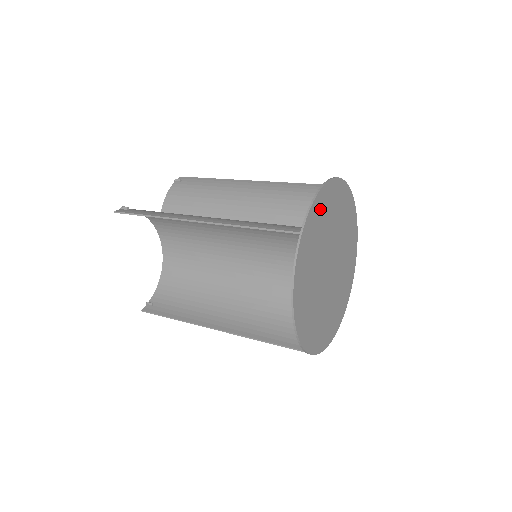
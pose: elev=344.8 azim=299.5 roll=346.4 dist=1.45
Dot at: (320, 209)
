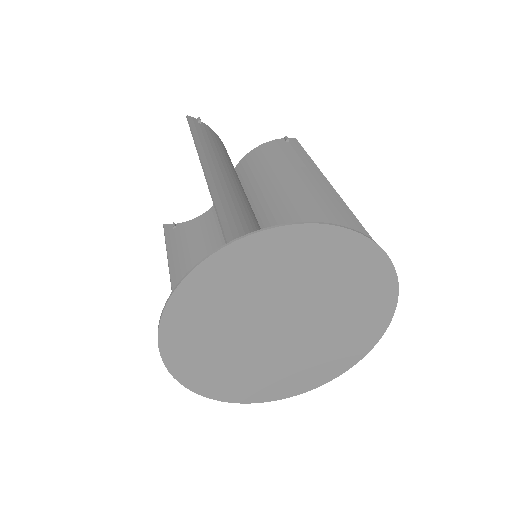
Dot at: (293, 246)
